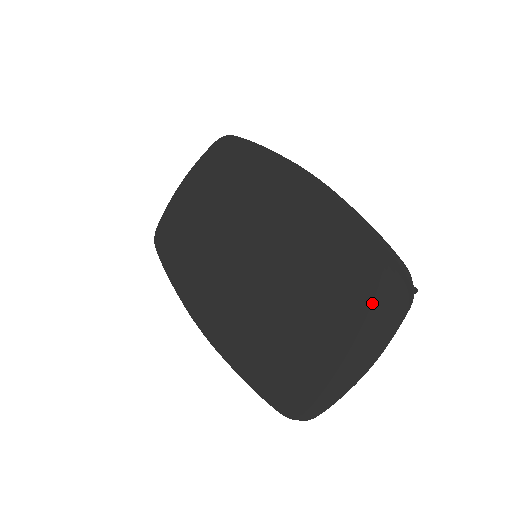
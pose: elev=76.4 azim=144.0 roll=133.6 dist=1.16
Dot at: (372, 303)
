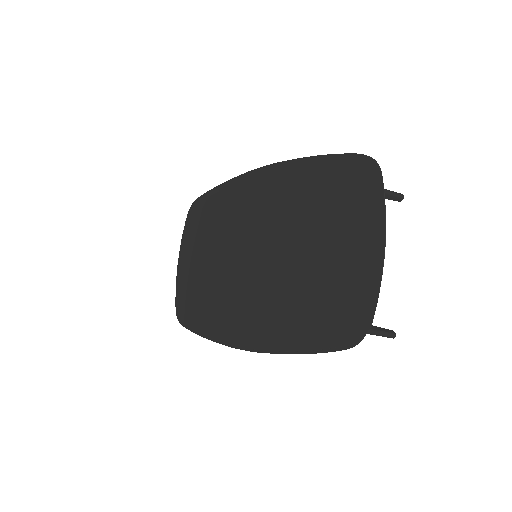
Dot at: (354, 199)
